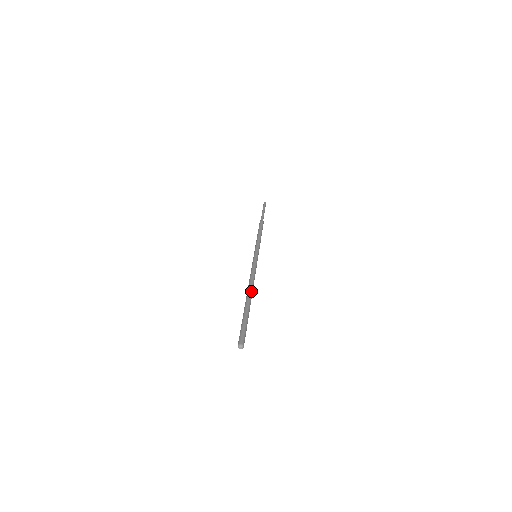
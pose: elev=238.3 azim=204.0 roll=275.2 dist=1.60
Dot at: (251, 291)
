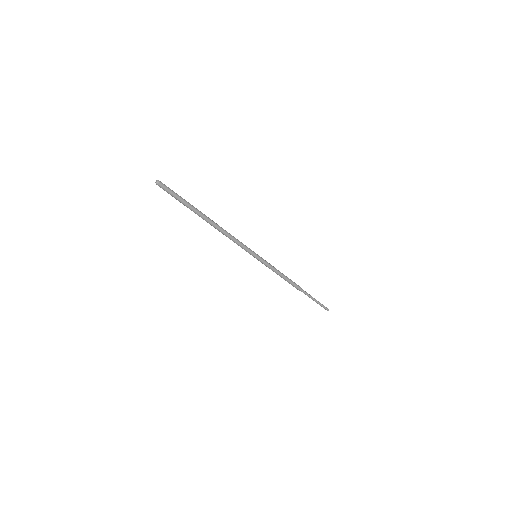
Dot at: (214, 222)
